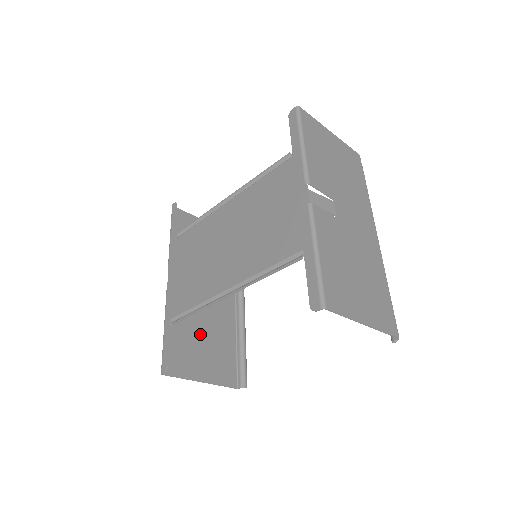
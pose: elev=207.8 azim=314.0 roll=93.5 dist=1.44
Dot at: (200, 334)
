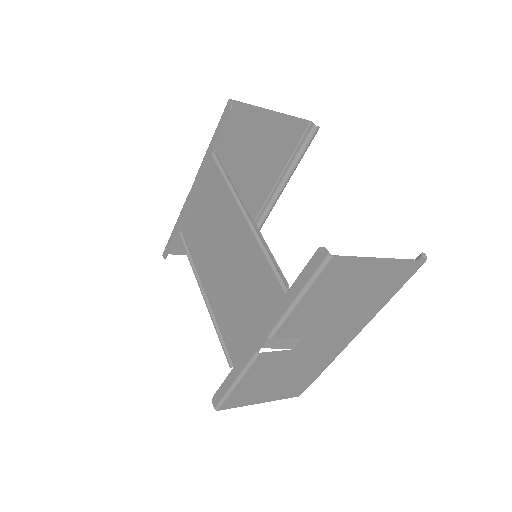
Dot at: occluded
